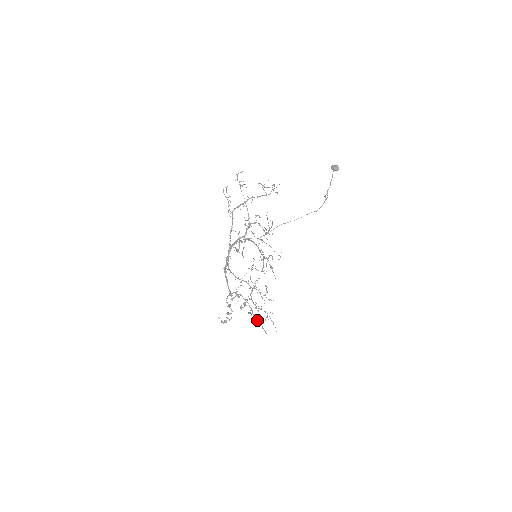
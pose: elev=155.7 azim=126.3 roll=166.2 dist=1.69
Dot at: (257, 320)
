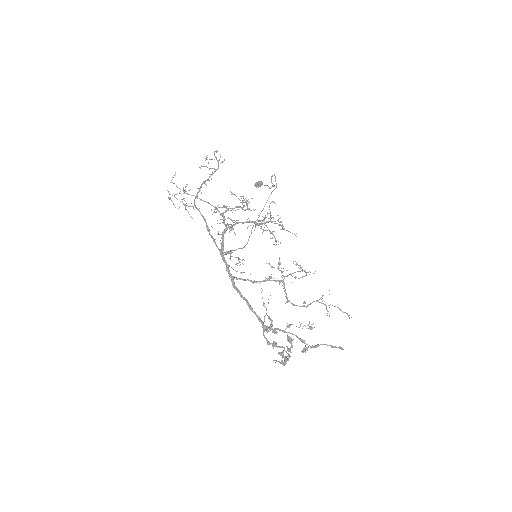
Dot at: (319, 345)
